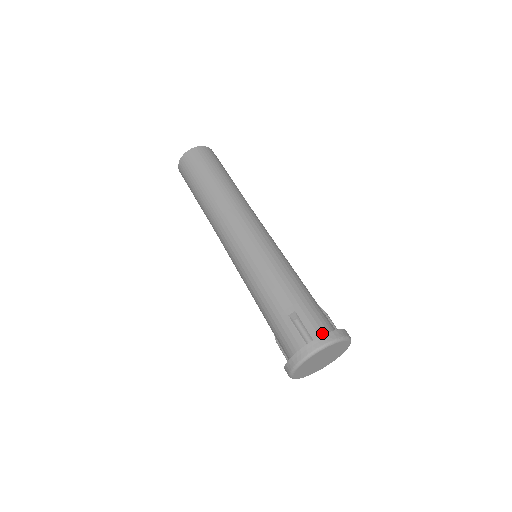
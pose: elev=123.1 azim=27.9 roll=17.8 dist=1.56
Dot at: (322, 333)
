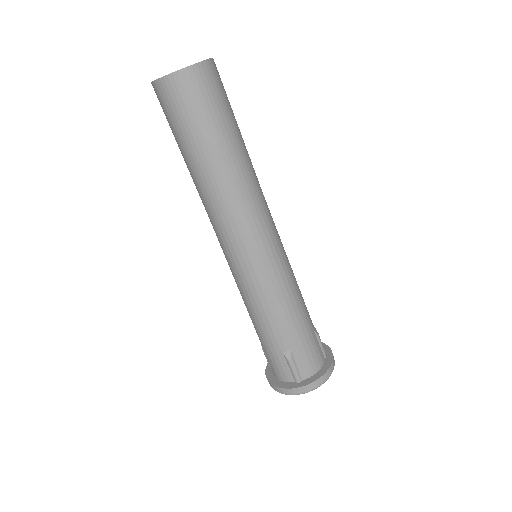
Dot at: (311, 372)
